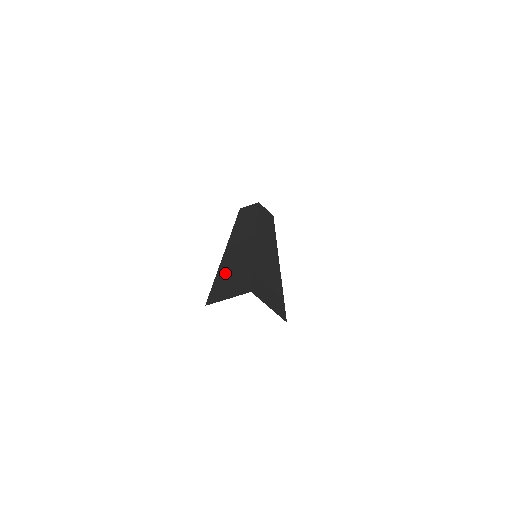
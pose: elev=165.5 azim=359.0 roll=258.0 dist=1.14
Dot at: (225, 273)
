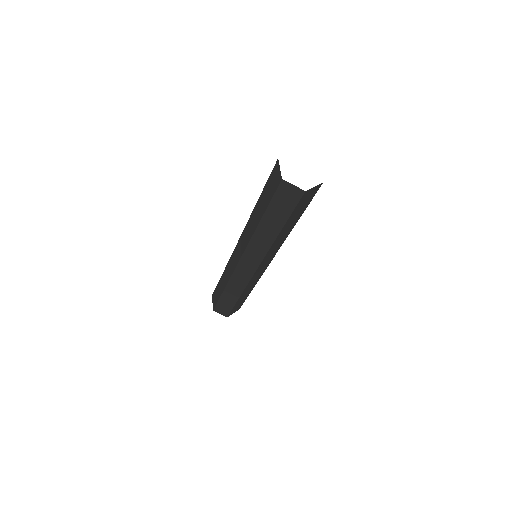
Dot at: occluded
